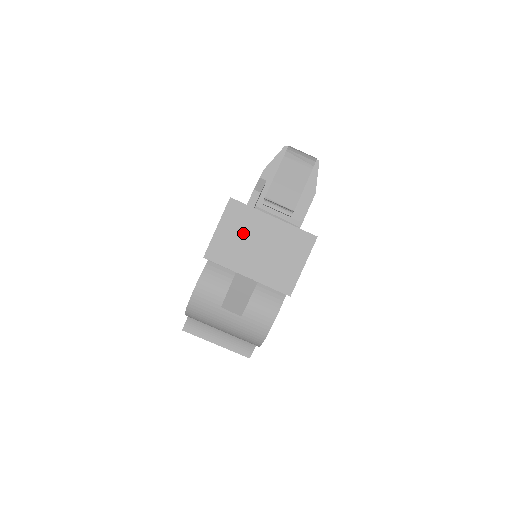
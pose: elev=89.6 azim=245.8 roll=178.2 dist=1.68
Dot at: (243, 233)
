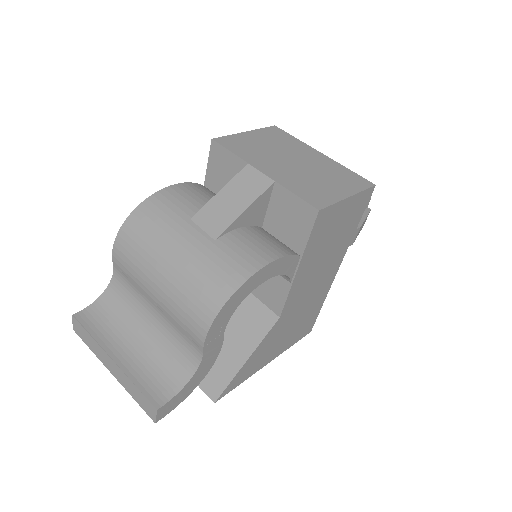
Dot at: (276, 146)
